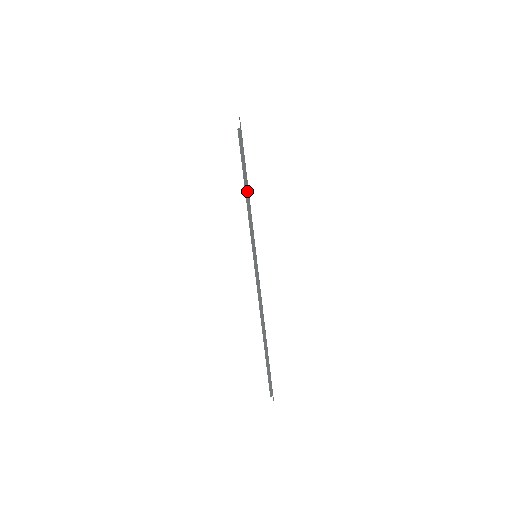
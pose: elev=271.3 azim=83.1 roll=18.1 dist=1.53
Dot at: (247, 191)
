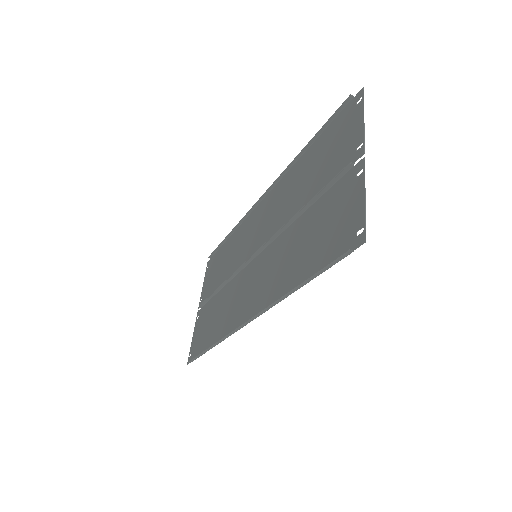
Dot at: (300, 287)
